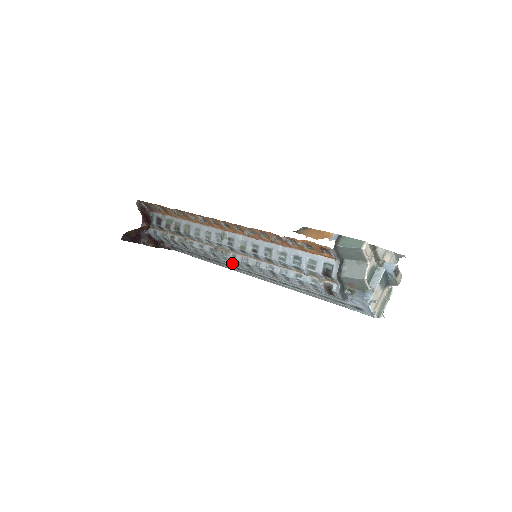
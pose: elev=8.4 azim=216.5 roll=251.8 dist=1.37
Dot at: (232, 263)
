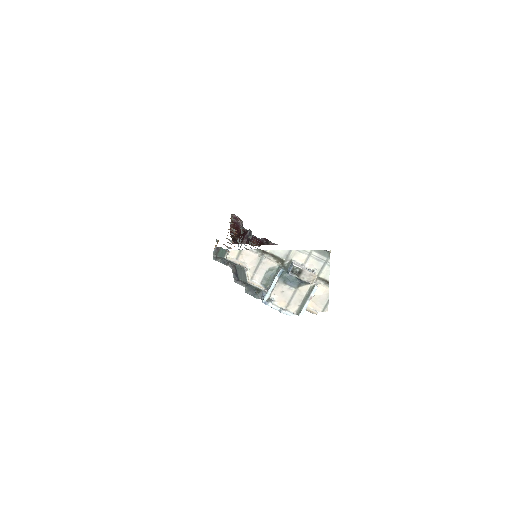
Dot at: occluded
